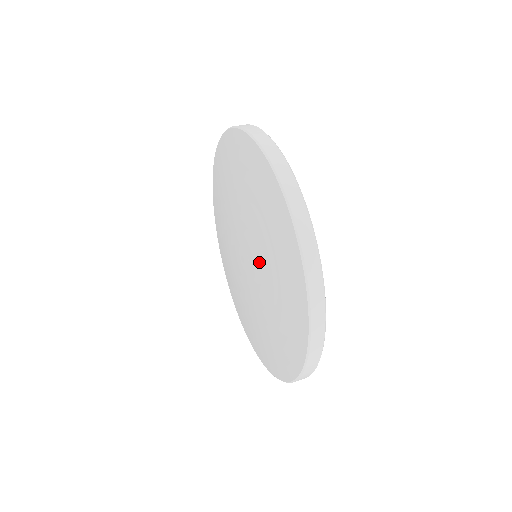
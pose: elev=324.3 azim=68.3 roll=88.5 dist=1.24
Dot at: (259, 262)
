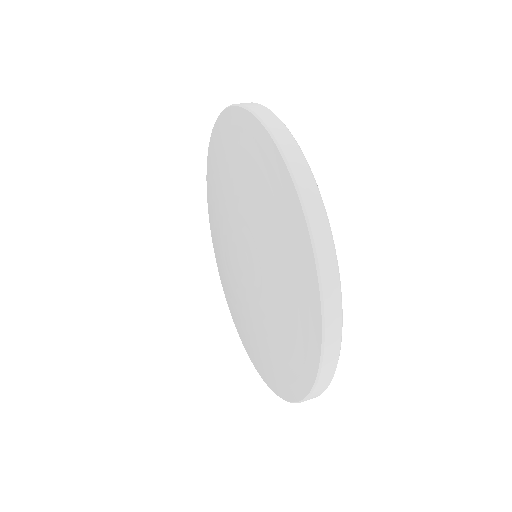
Dot at: (262, 274)
